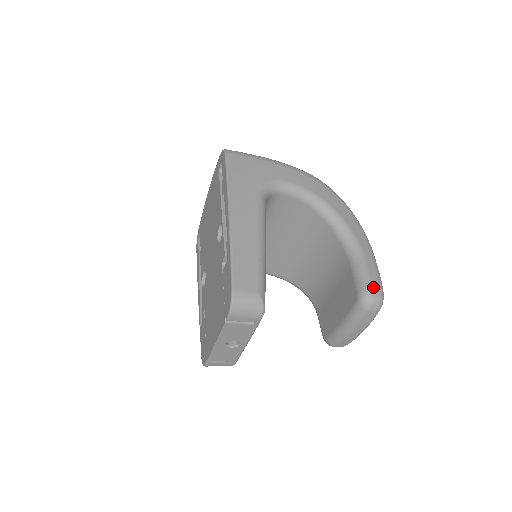
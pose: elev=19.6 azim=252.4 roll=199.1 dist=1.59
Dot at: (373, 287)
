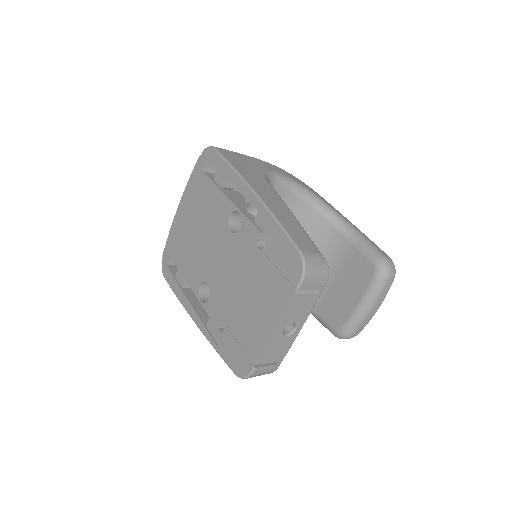
Dot at: (385, 256)
